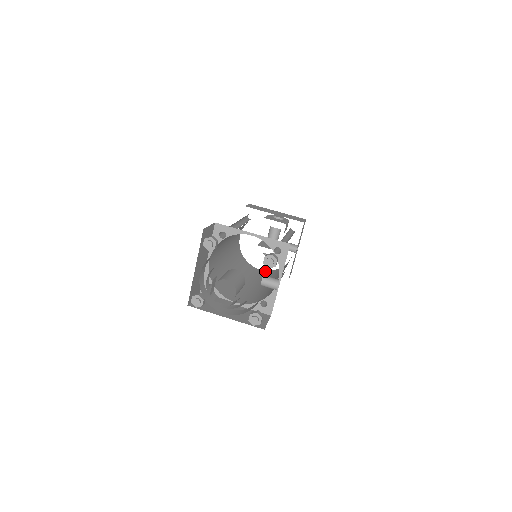
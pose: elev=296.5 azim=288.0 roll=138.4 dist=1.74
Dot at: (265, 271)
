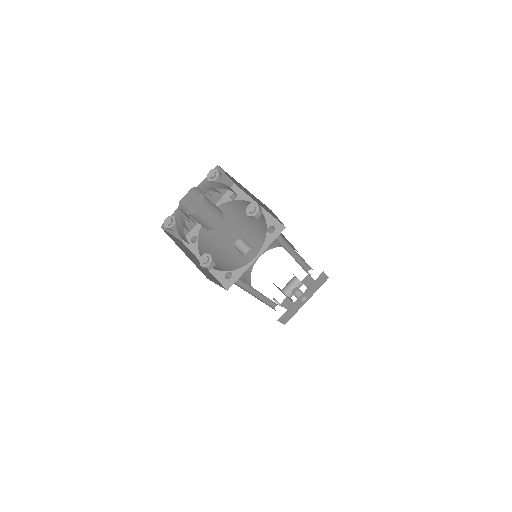
Dot at: occluded
